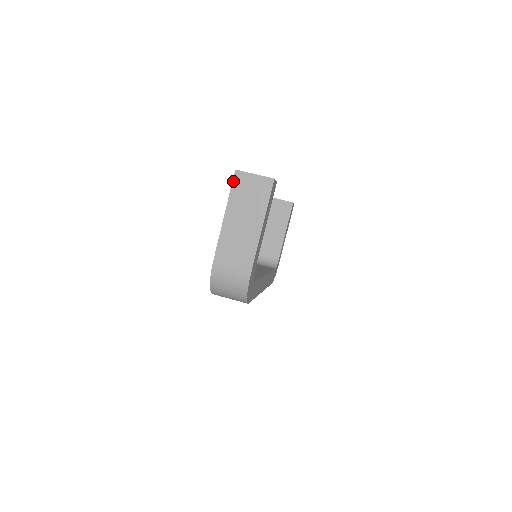
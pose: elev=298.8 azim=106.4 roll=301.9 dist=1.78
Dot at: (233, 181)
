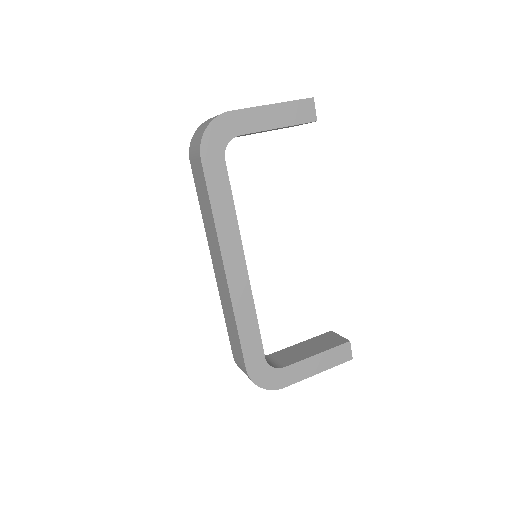
Dot at: occluded
